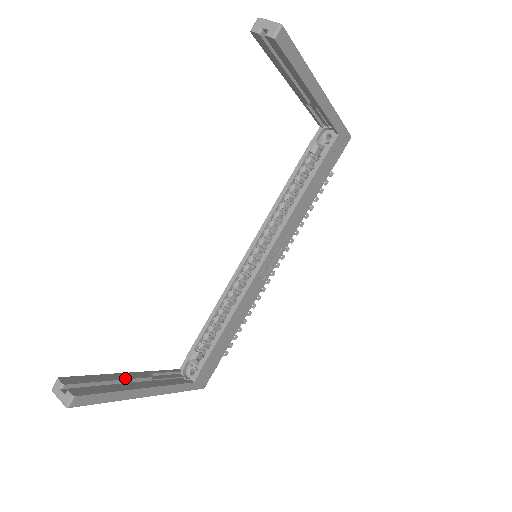
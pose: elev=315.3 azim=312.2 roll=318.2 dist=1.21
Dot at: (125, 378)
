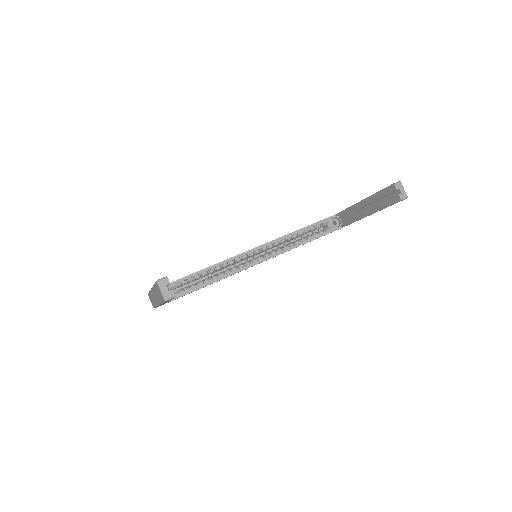
Dot at: occluded
